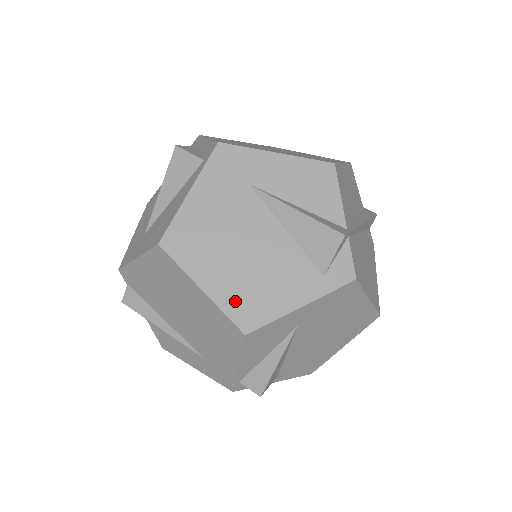
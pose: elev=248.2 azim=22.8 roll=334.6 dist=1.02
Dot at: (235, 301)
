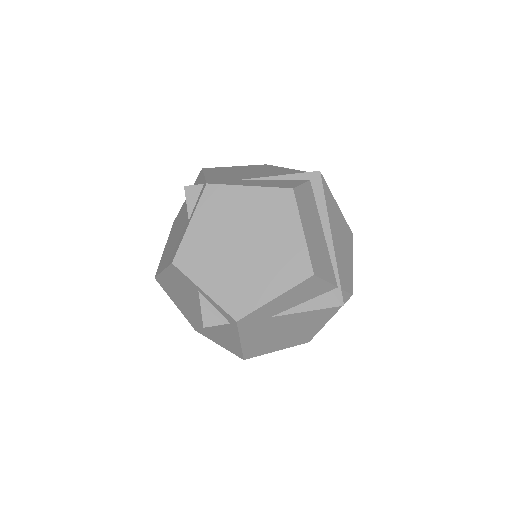
Dot at: (297, 341)
